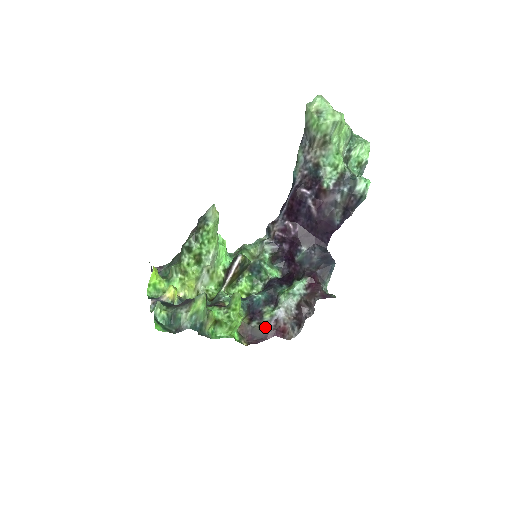
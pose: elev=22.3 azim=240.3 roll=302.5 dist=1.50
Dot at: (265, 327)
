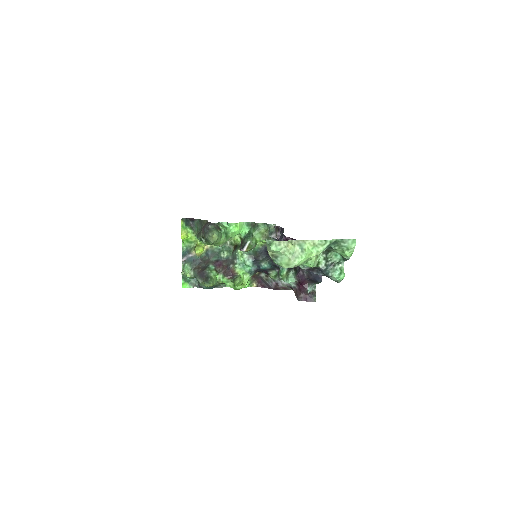
Dot at: (270, 281)
